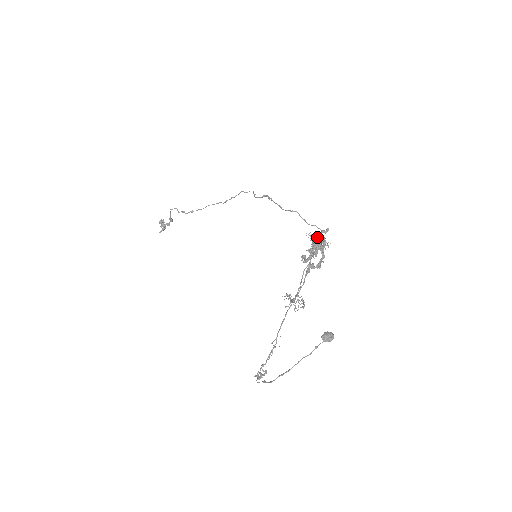
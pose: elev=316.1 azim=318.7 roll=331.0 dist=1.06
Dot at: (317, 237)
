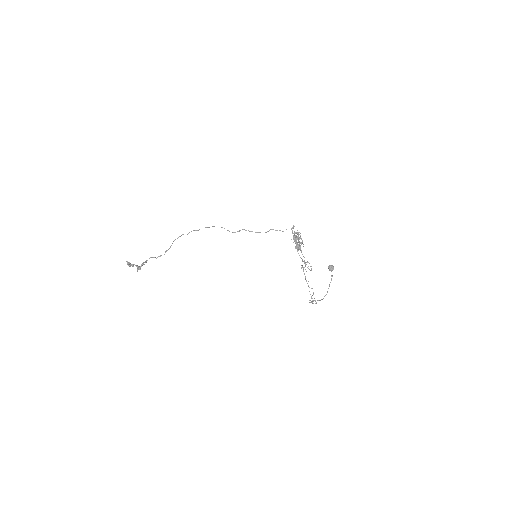
Dot at: occluded
